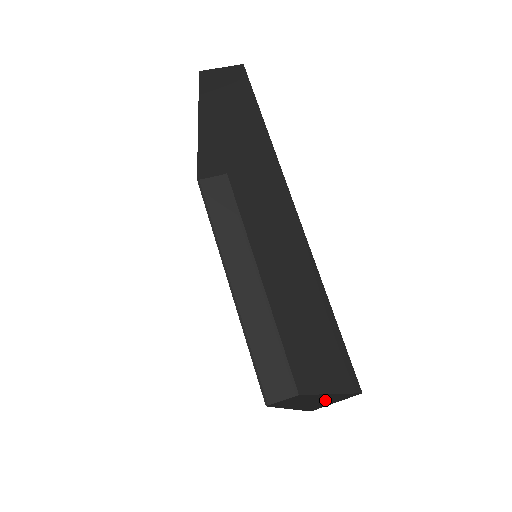
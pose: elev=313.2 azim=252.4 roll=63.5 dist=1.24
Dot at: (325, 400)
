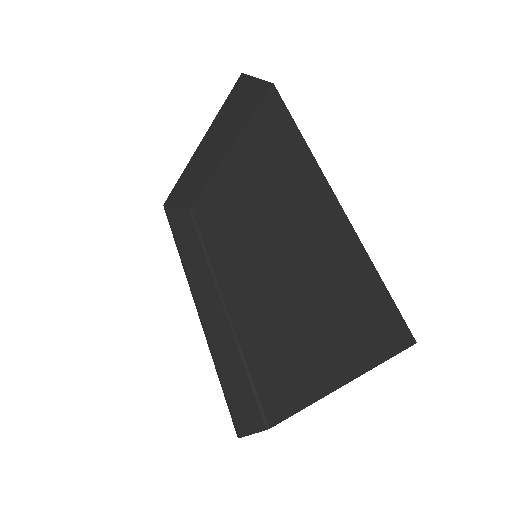
Dot at: occluded
